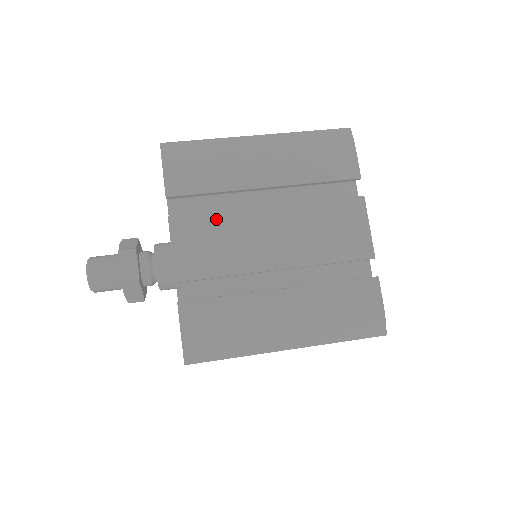
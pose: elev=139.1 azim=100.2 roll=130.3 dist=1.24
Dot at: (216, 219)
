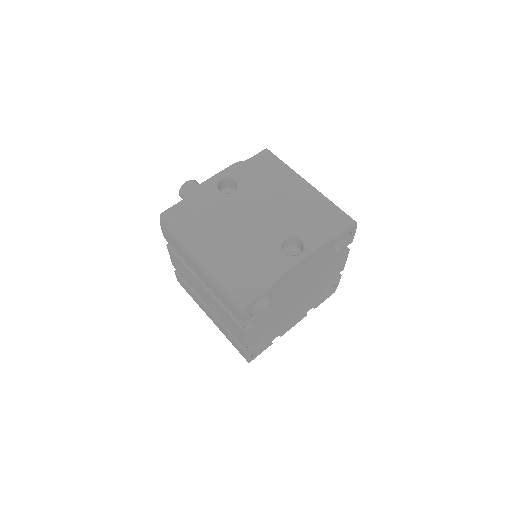
Dot at: (183, 266)
